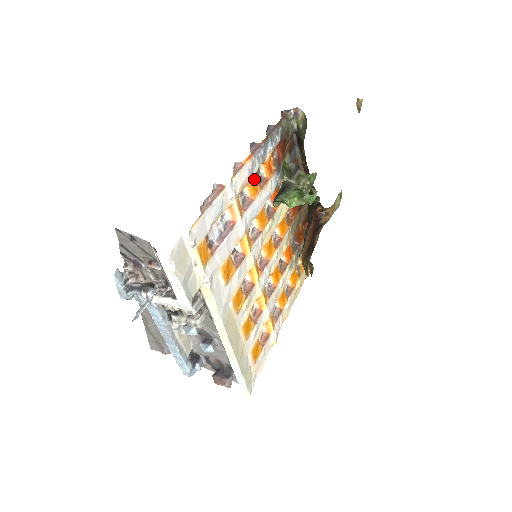
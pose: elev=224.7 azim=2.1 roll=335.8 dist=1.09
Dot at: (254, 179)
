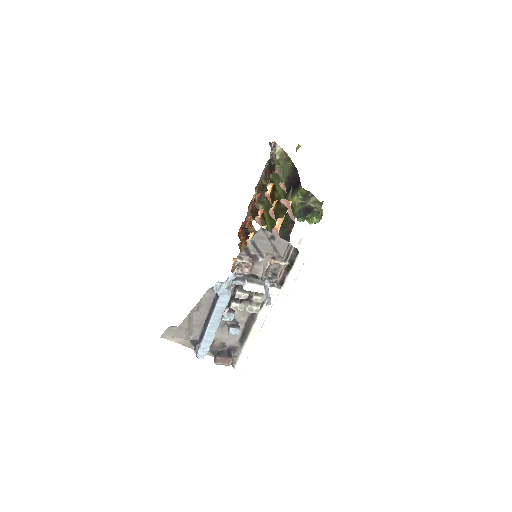
Dot at: occluded
